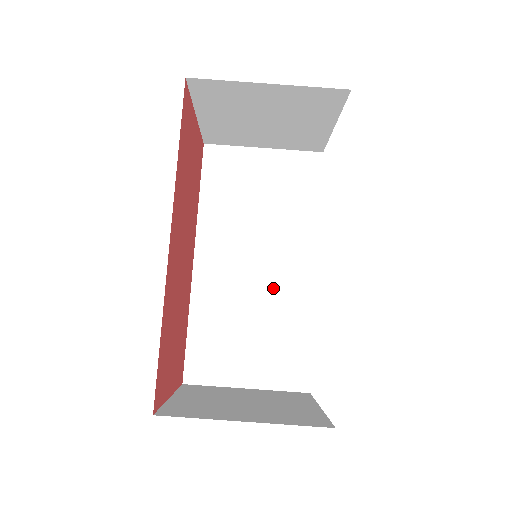
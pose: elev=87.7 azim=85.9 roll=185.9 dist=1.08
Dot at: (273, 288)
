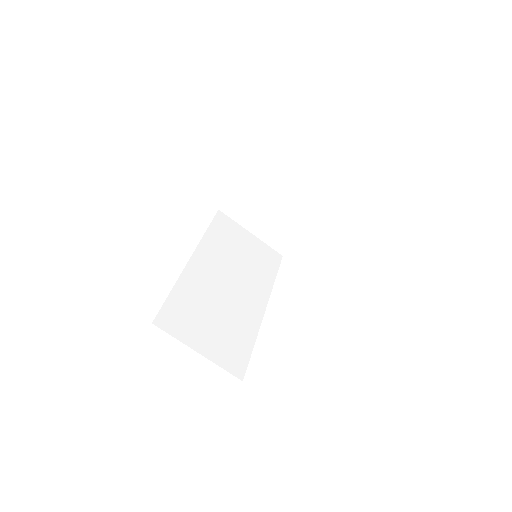
Dot at: (236, 303)
